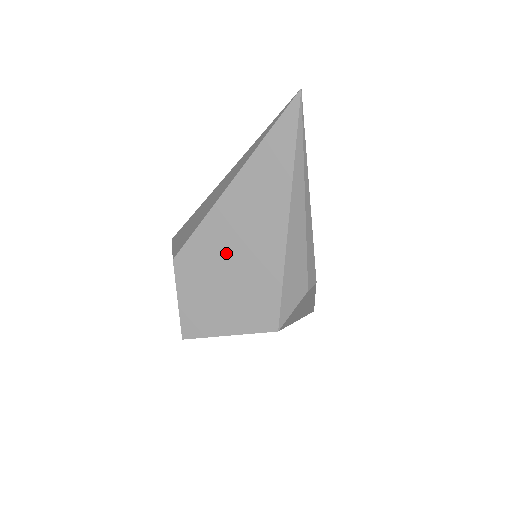
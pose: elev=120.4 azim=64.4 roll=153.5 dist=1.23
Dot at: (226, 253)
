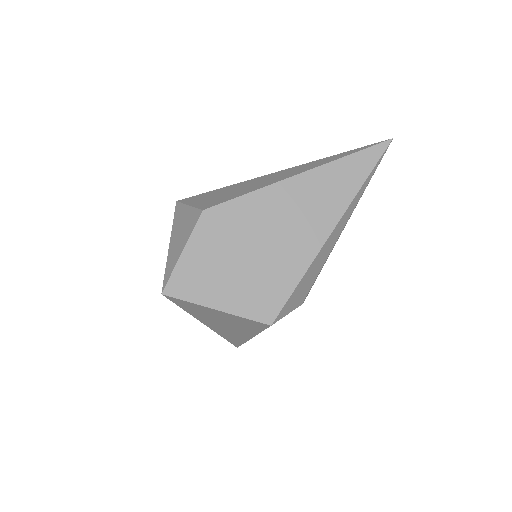
Dot at: (261, 230)
